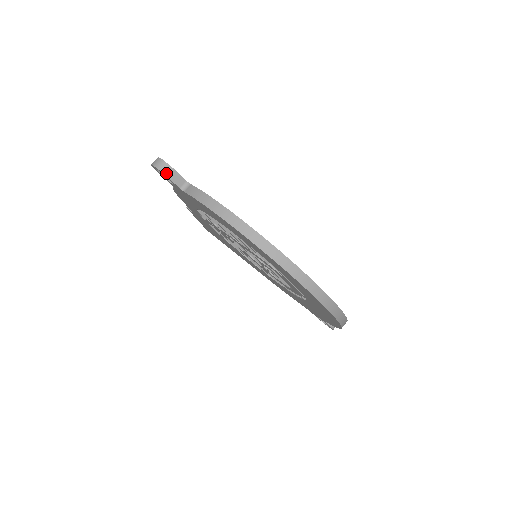
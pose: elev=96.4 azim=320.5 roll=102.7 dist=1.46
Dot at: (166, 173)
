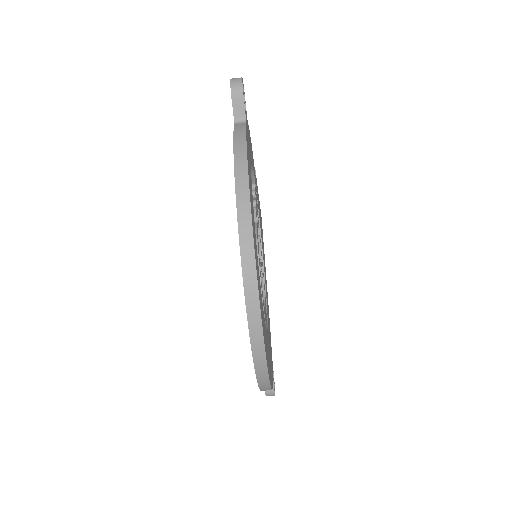
Dot at: (233, 93)
